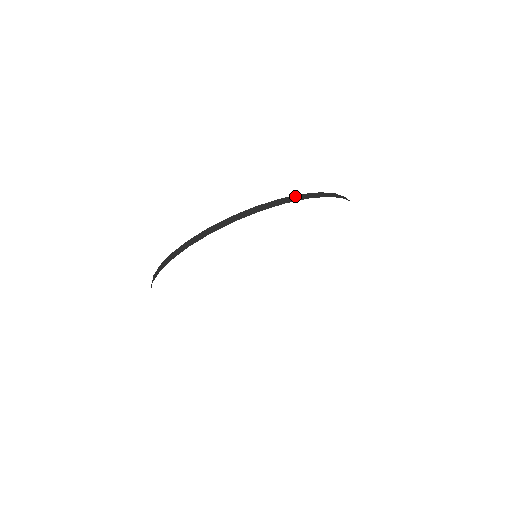
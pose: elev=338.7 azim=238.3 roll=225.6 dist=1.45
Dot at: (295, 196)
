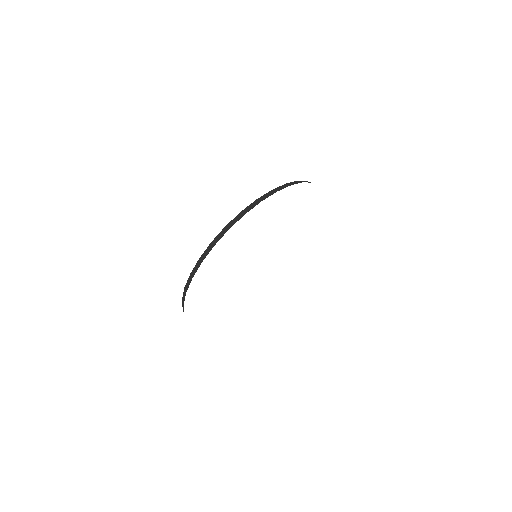
Dot at: occluded
